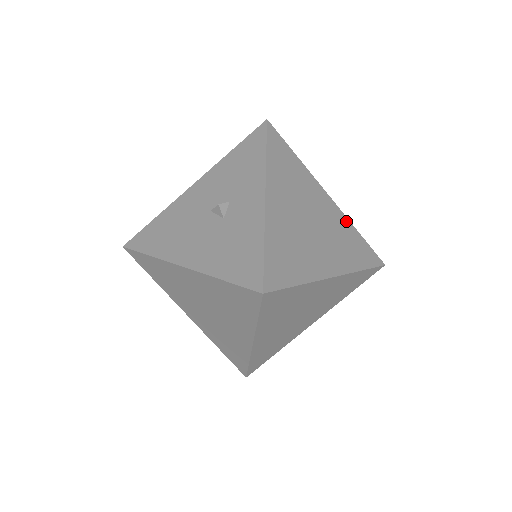
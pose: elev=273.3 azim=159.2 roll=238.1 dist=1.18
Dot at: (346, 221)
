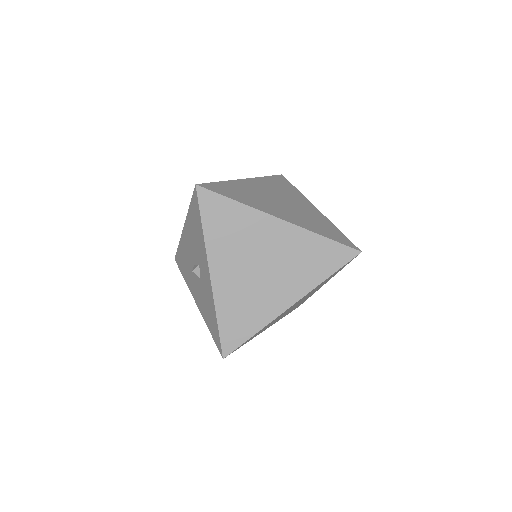
Dot at: (306, 235)
